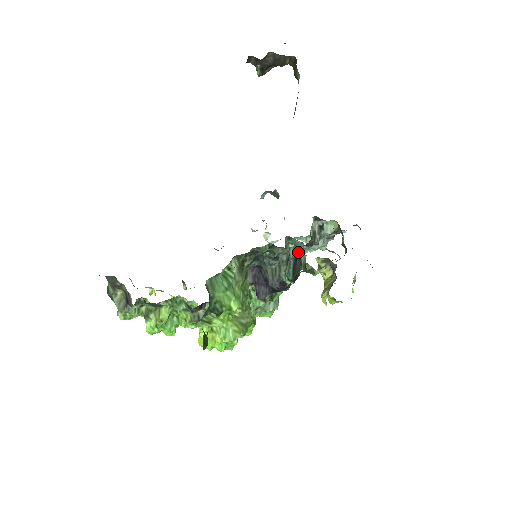
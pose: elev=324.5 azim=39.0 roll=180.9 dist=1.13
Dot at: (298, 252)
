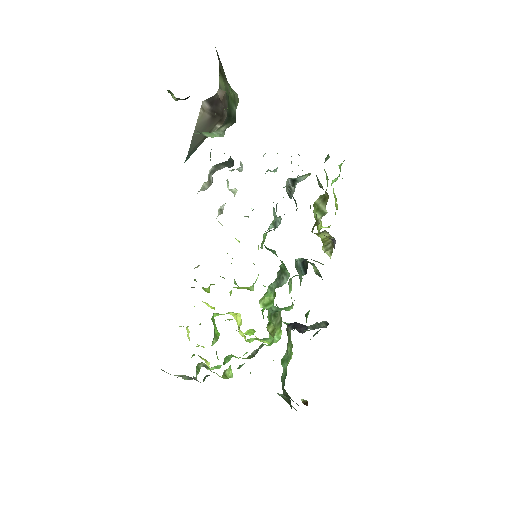
Dot at: (305, 260)
